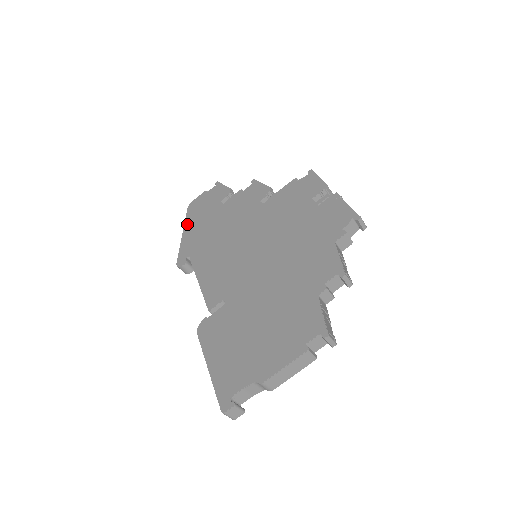
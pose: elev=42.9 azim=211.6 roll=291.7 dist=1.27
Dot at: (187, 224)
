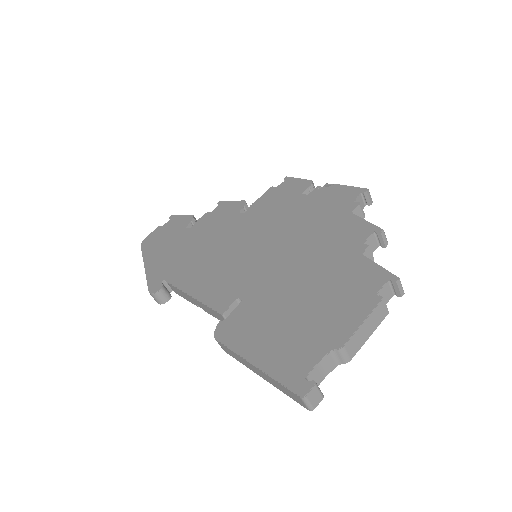
Dot at: (147, 257)
